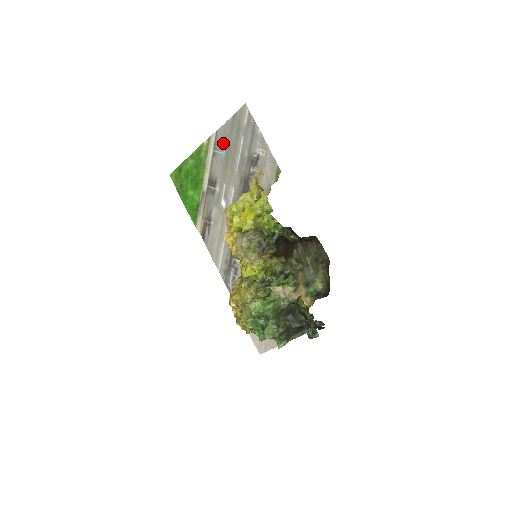
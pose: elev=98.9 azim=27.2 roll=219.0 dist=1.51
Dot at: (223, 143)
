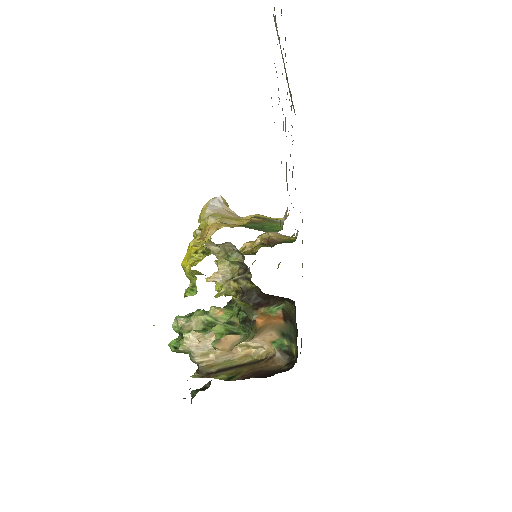
Dot at: occluded
